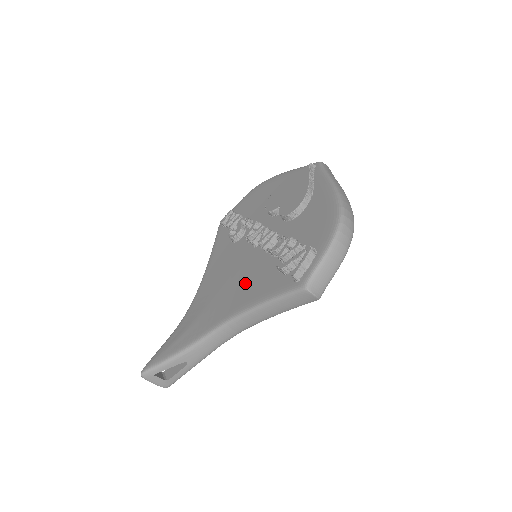
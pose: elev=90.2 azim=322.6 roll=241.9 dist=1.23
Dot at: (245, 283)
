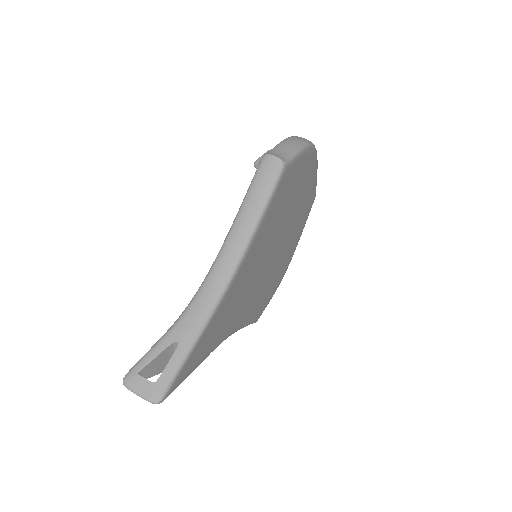
Dot at: occluded
